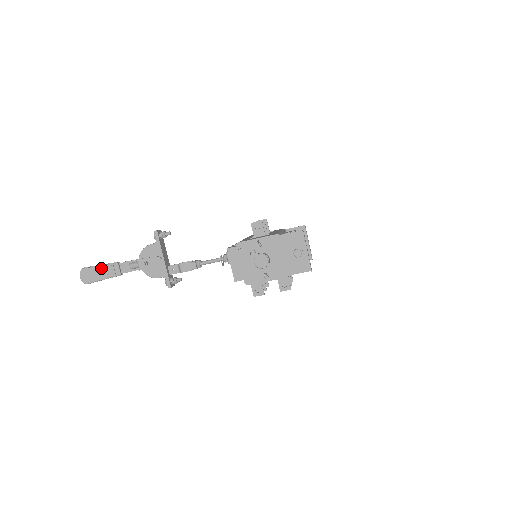
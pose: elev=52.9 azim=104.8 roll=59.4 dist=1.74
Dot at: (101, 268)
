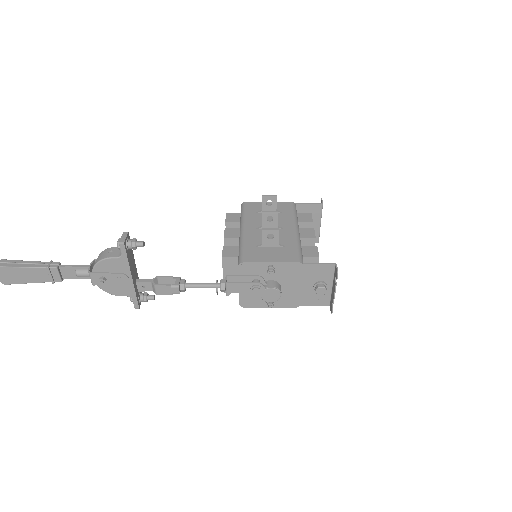
Dot at: (29, 270)
